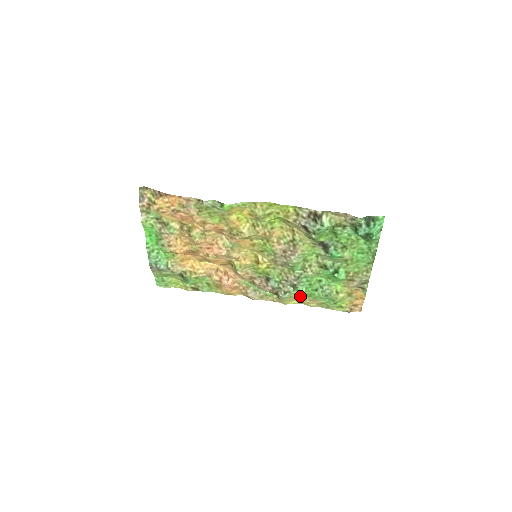
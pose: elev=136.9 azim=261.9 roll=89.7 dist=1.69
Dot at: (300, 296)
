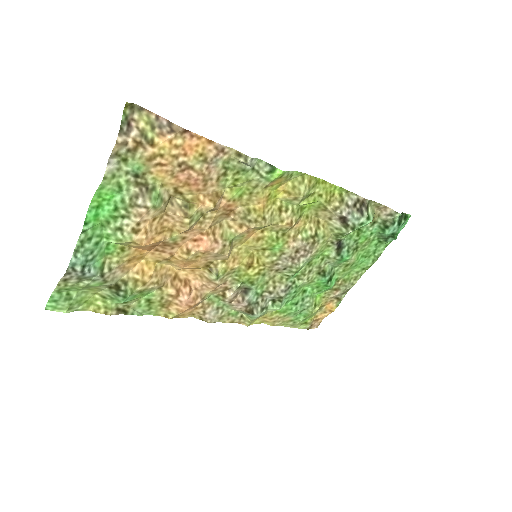
Dot at: (272, 313)
